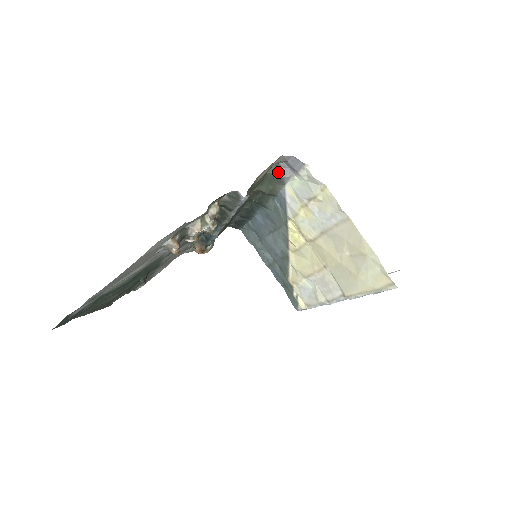
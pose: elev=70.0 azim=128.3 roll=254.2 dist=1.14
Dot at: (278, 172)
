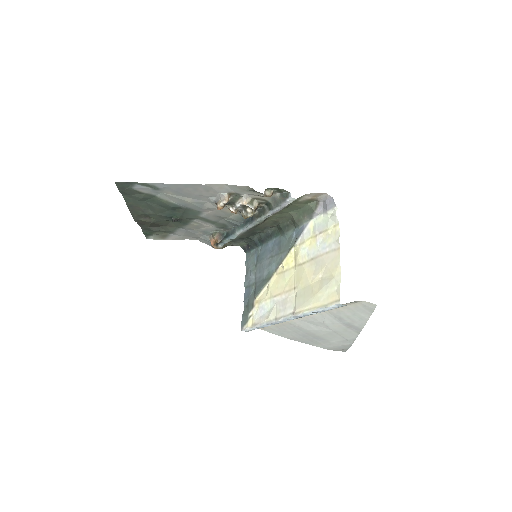
Dot at: (314, 207)
